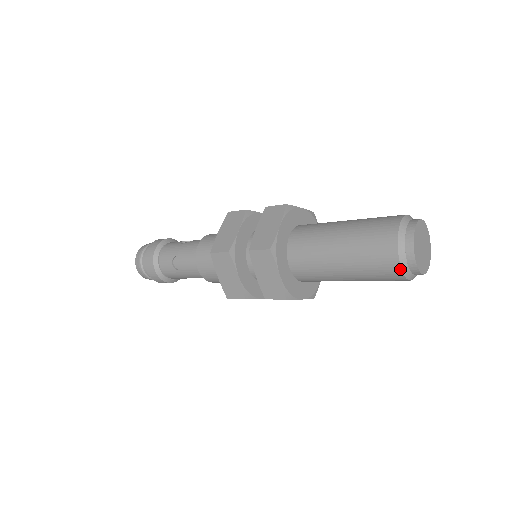
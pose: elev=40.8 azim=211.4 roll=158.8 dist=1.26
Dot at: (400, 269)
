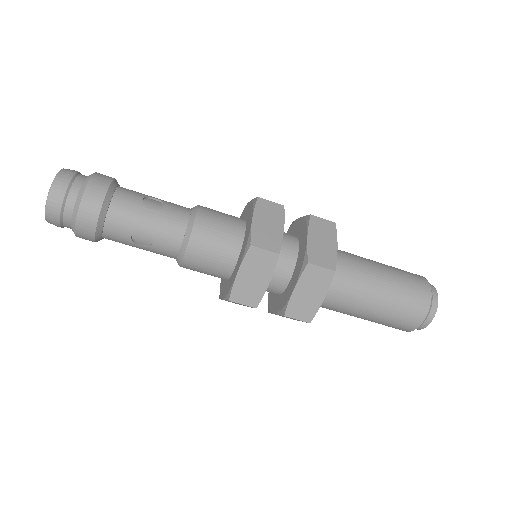
Dot at: (430, 296)
